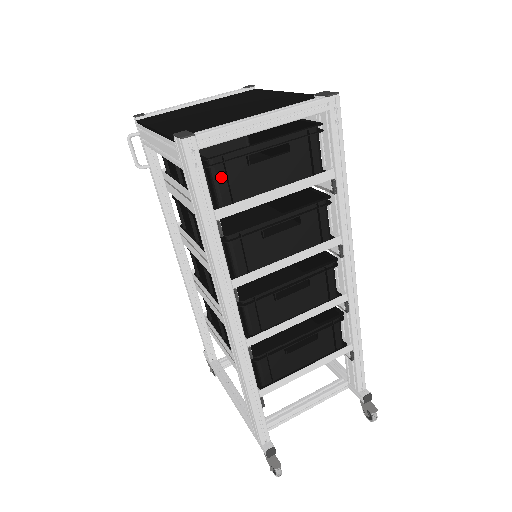
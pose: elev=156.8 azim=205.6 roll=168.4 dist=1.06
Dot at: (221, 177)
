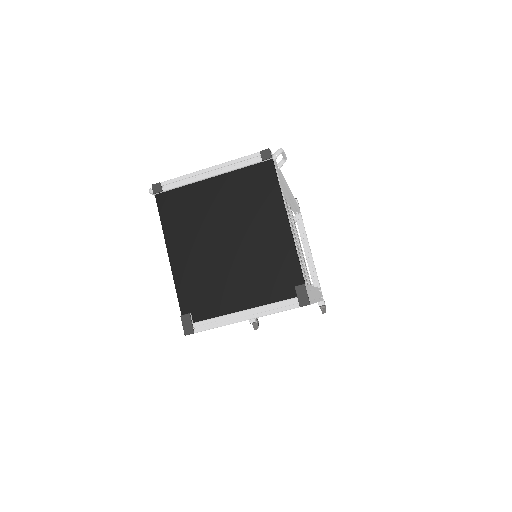
Dot at: occluded
